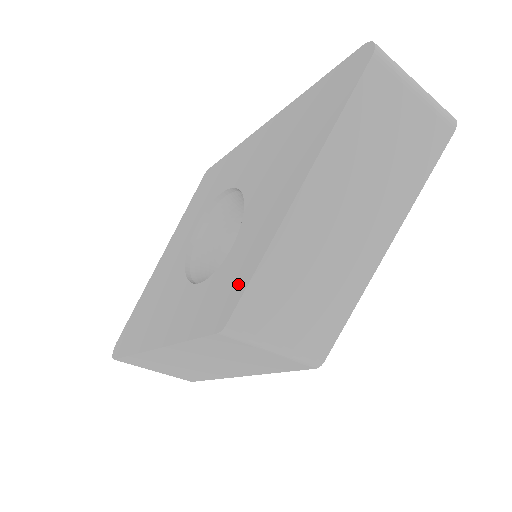
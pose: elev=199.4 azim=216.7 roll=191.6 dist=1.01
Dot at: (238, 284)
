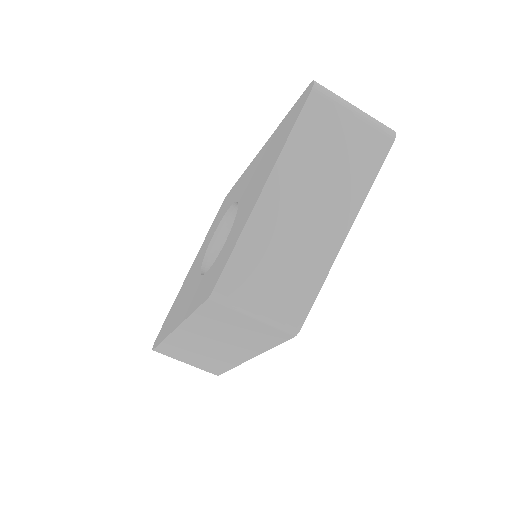
Dot at: (223, 262)
